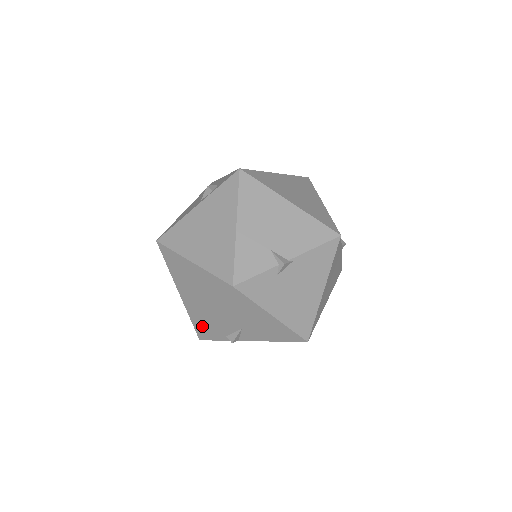
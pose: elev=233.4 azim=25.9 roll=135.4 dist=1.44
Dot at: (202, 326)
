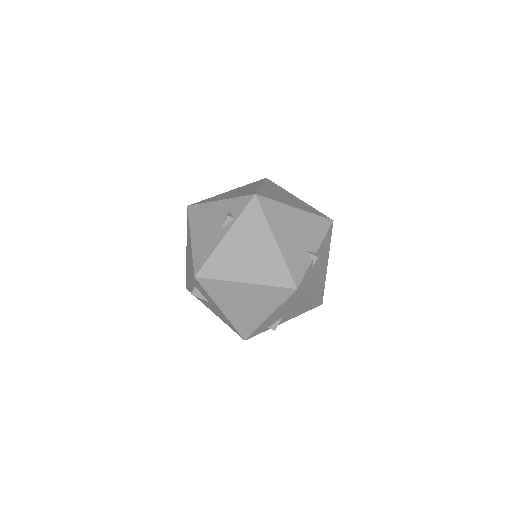
Dot at: (251, 329)
